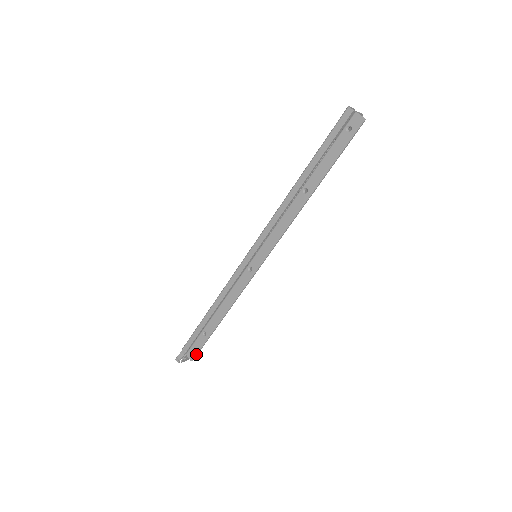
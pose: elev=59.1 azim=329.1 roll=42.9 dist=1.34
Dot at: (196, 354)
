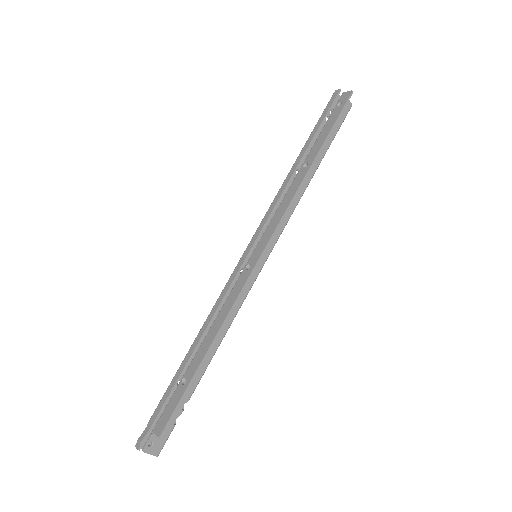
Dot at: (167, 420)
